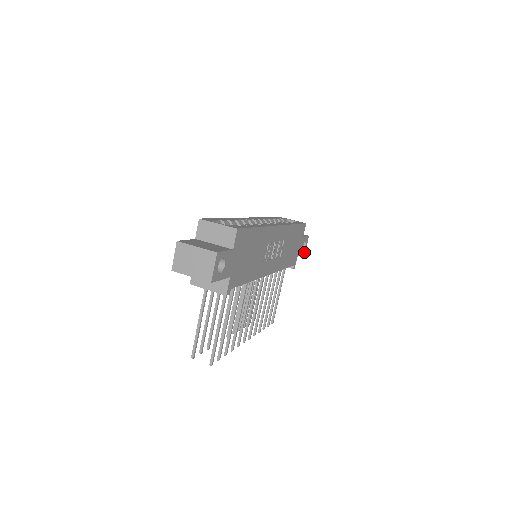
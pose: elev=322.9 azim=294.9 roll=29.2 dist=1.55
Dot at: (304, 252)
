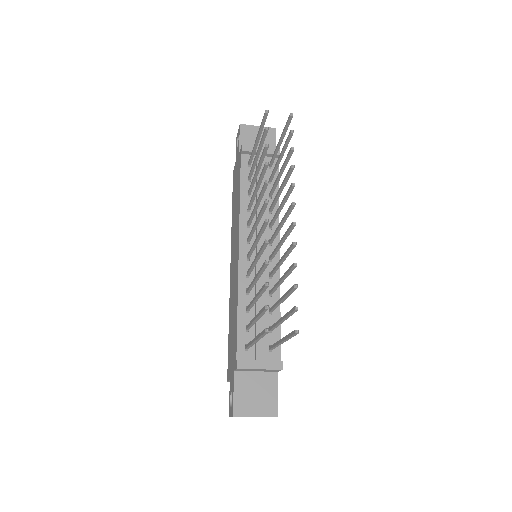
Dot at: (276, 411)
